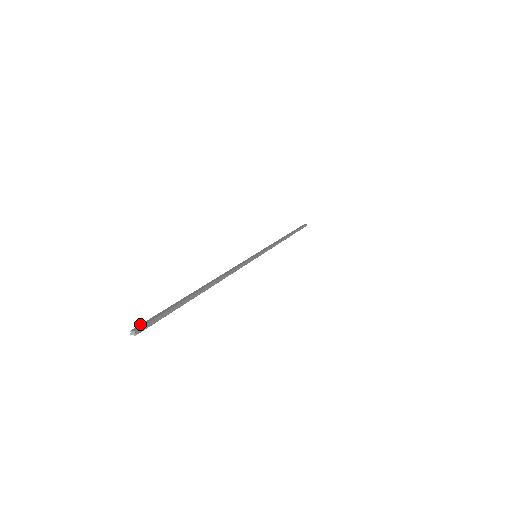
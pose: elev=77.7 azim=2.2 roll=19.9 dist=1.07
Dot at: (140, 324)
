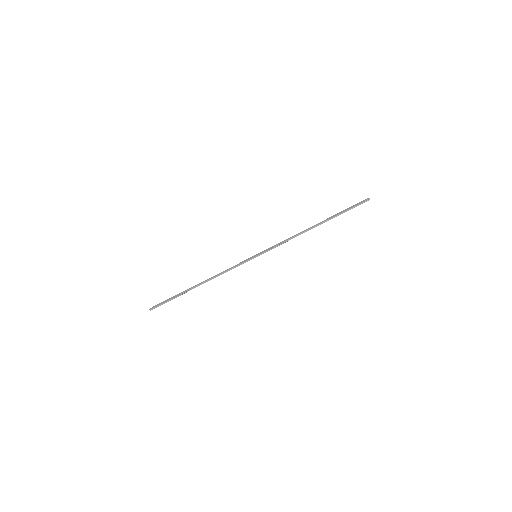
Dot at: (154, 306)
